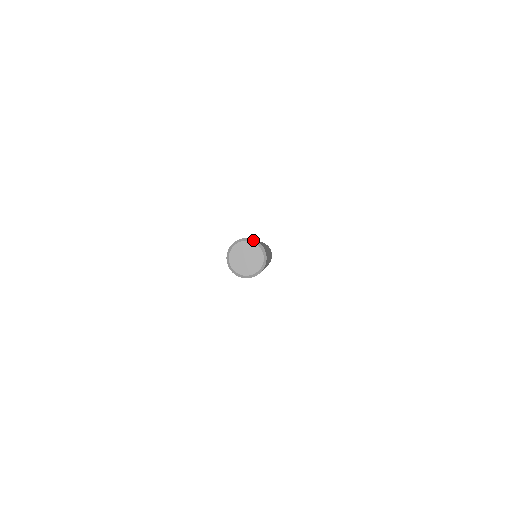
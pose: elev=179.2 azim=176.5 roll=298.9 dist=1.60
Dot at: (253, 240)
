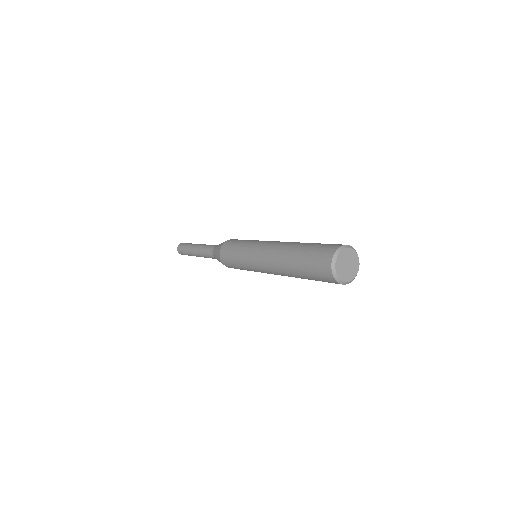
Dot at: (344, 246)
